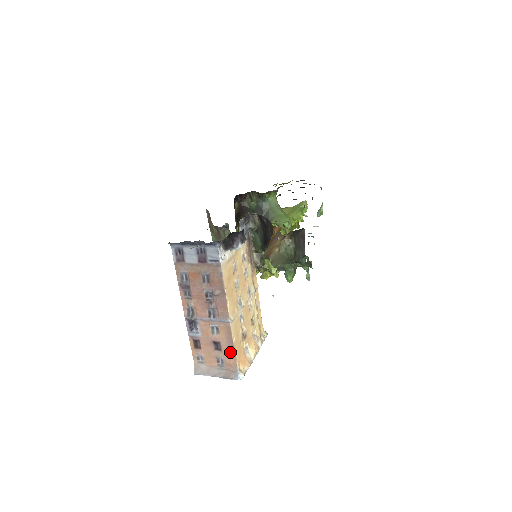
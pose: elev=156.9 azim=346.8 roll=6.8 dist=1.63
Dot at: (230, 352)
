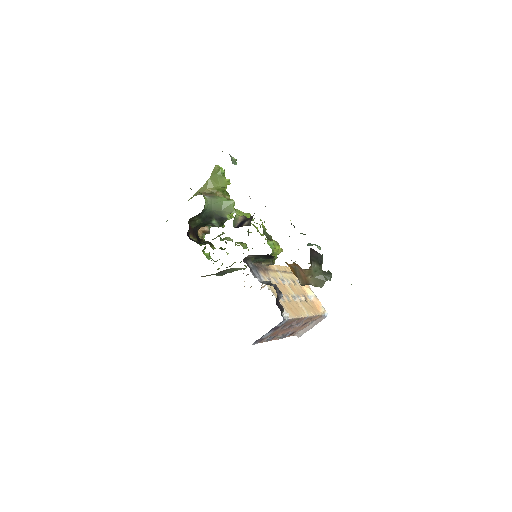
Dot at: occluded
